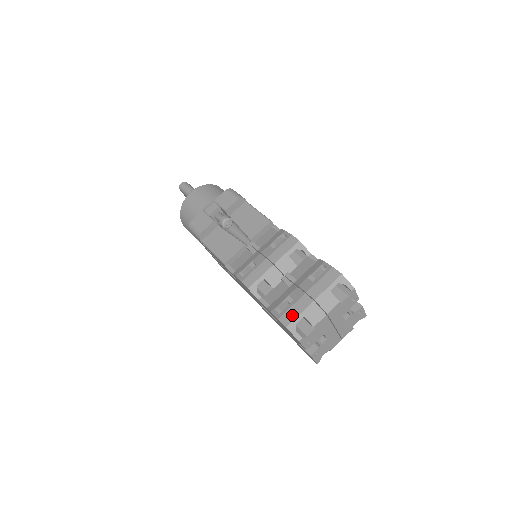
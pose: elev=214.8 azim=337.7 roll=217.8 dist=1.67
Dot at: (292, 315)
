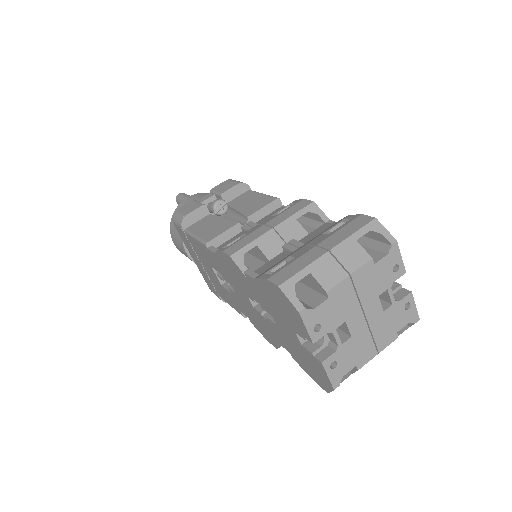
Dot at: (290, 271)
